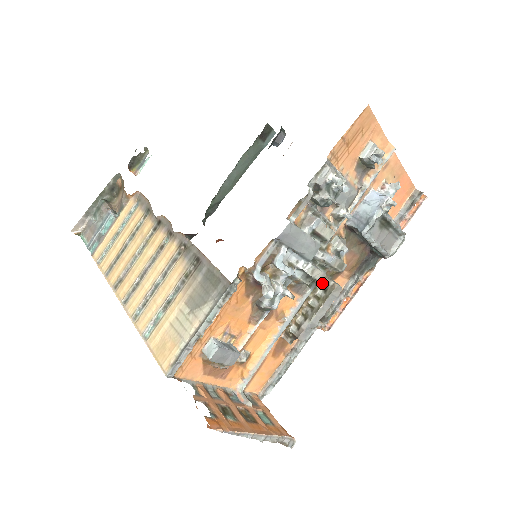
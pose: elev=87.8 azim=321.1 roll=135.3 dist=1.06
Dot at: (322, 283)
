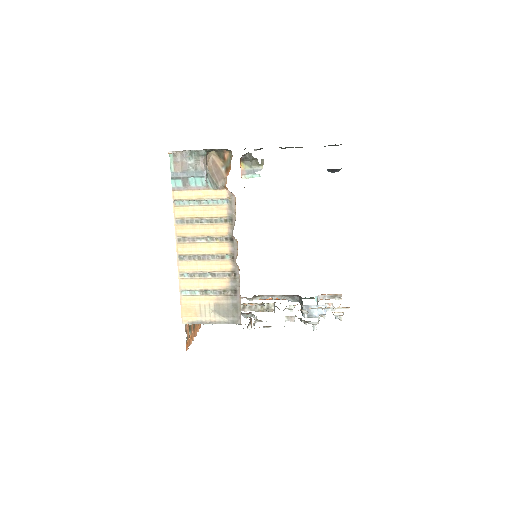
Dot at: (270, 303)
